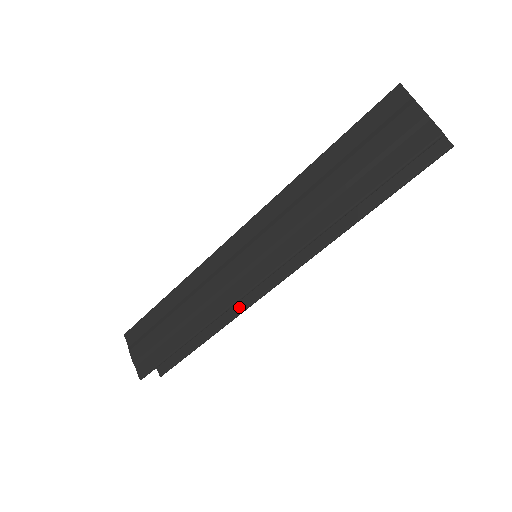
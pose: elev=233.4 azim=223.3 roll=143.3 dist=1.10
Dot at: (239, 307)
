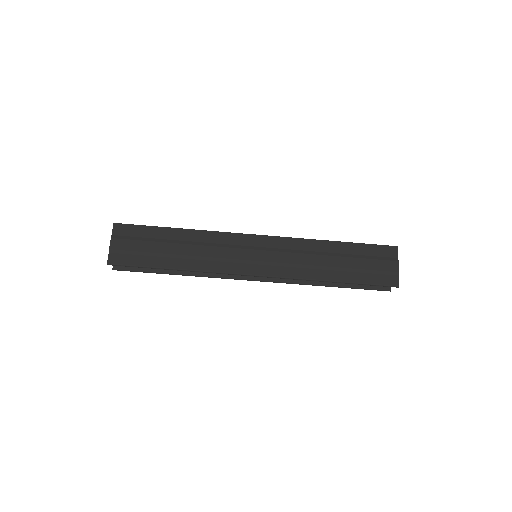
Dot at: occluded
